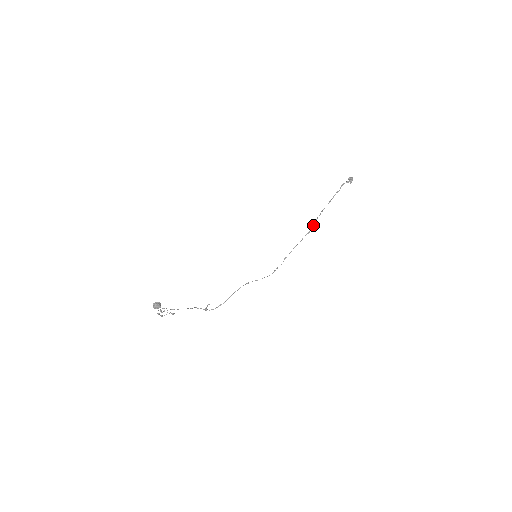
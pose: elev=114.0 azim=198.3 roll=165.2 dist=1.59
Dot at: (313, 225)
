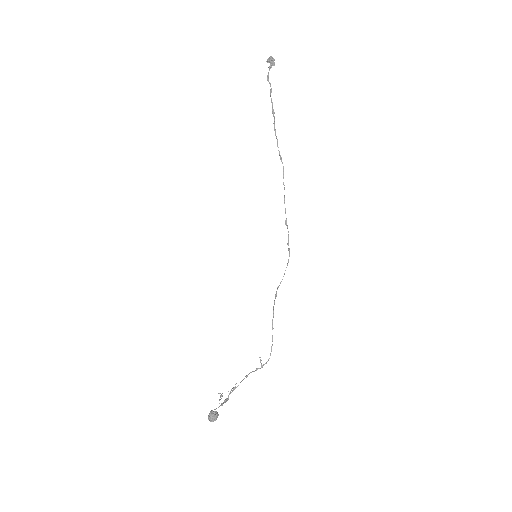
Dot at: (280, 157)
